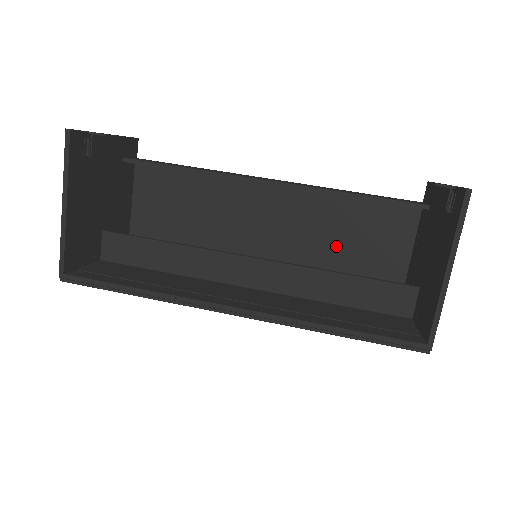
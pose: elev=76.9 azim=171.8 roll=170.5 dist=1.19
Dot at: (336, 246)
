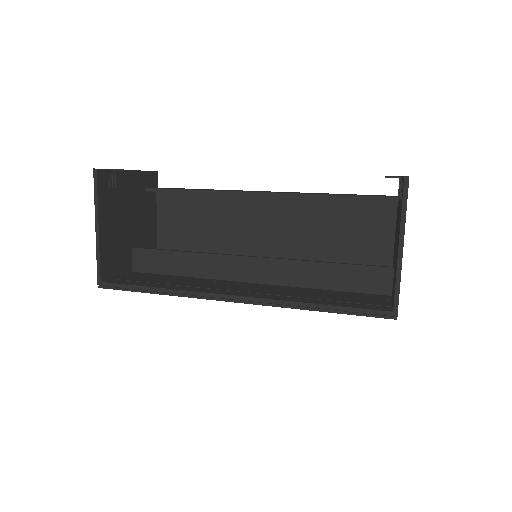
Dot at: (328, 242)
